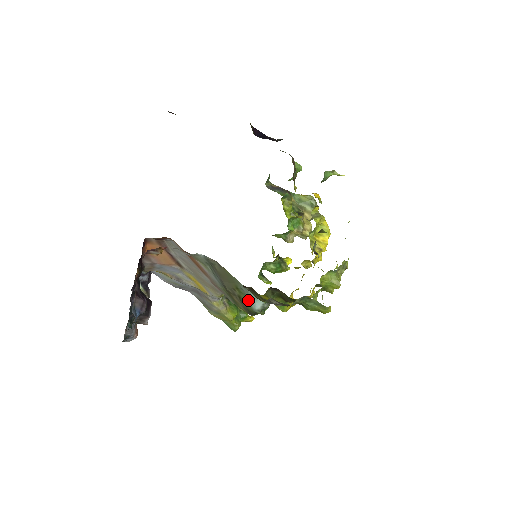
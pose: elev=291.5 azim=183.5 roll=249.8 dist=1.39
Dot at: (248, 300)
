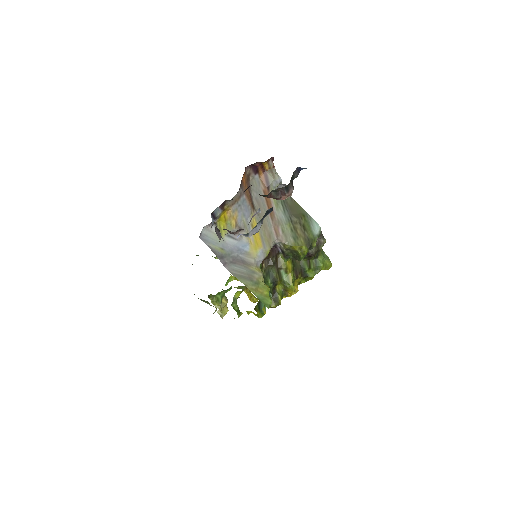
Dot at: (310, 227)
